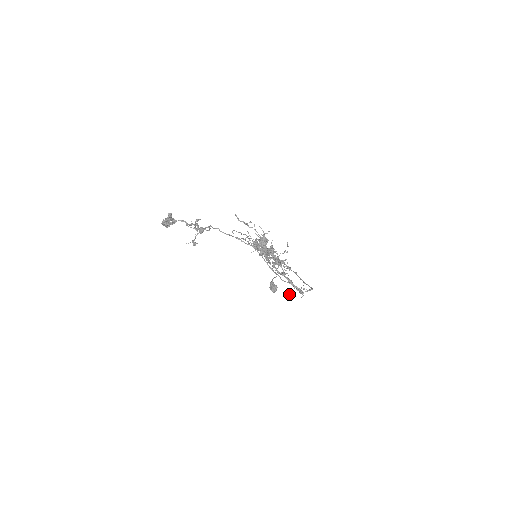
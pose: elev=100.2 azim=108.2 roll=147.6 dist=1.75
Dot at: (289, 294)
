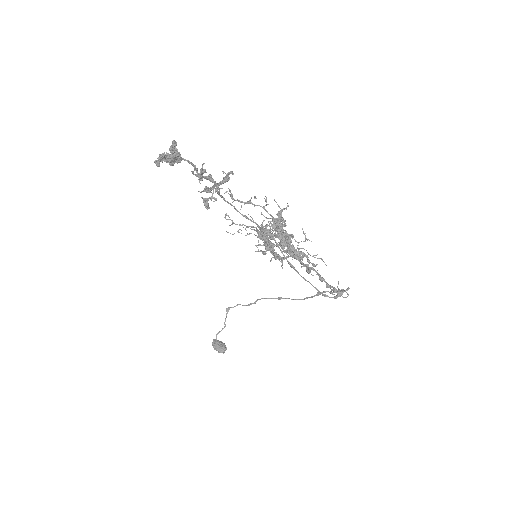
Dot at: (332, 293)
